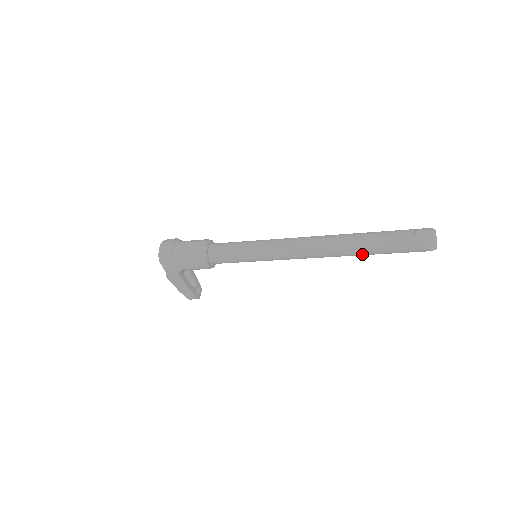
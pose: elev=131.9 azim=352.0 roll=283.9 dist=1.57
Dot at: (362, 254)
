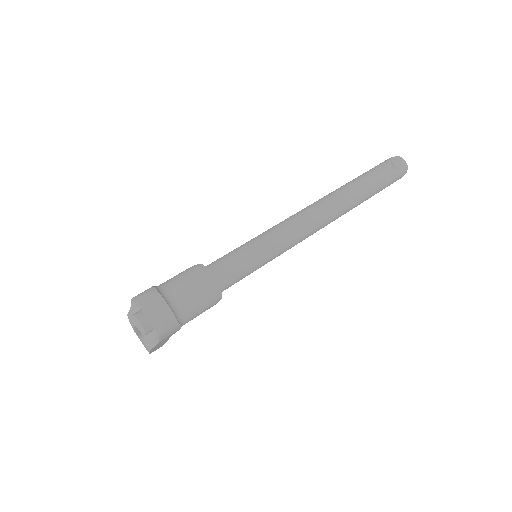
Dot at: (357, 205)
